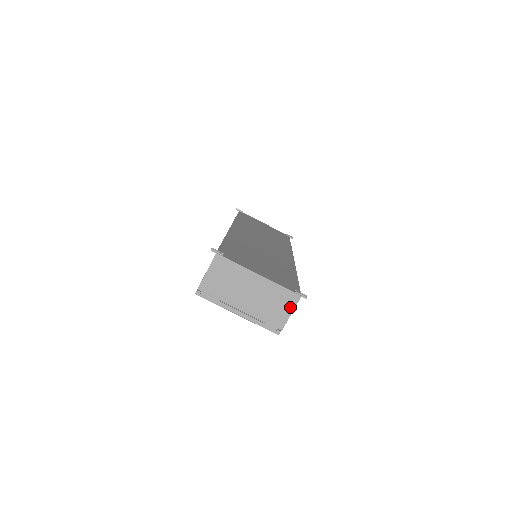
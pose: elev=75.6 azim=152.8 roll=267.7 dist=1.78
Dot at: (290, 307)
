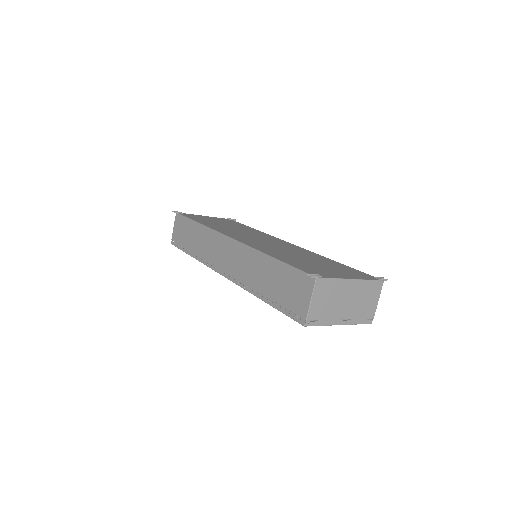
Dot at: (377, 295)
